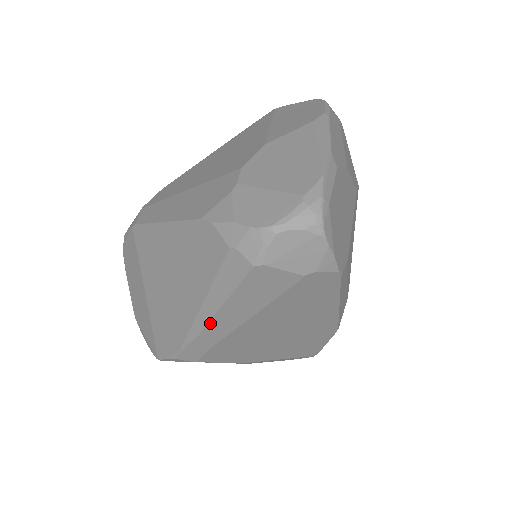
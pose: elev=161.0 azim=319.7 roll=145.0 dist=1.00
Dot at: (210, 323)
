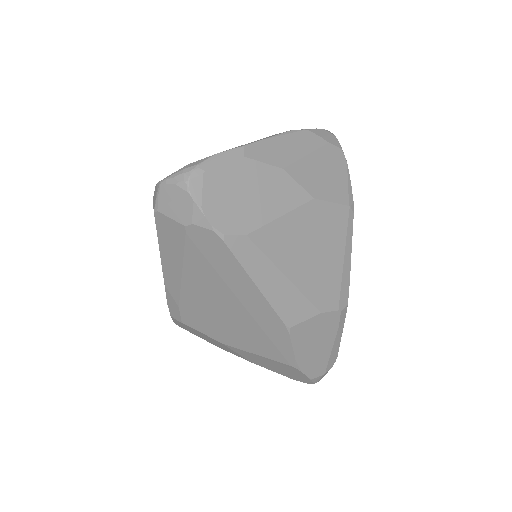
Dot at: (164, 273)
